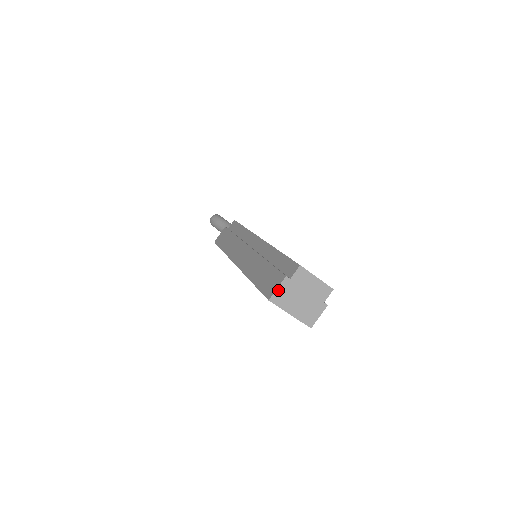
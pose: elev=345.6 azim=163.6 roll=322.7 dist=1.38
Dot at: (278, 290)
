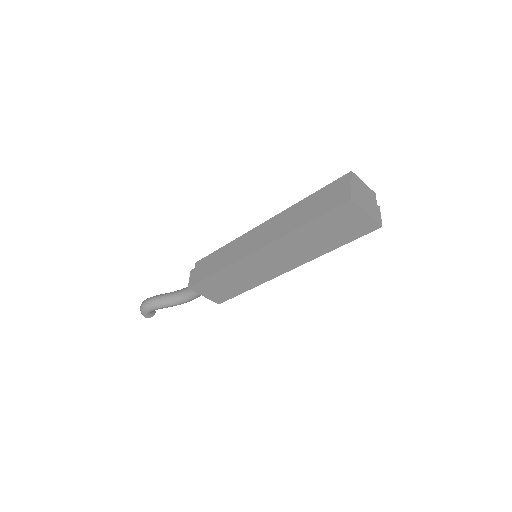
Dot at: (351, 191)
